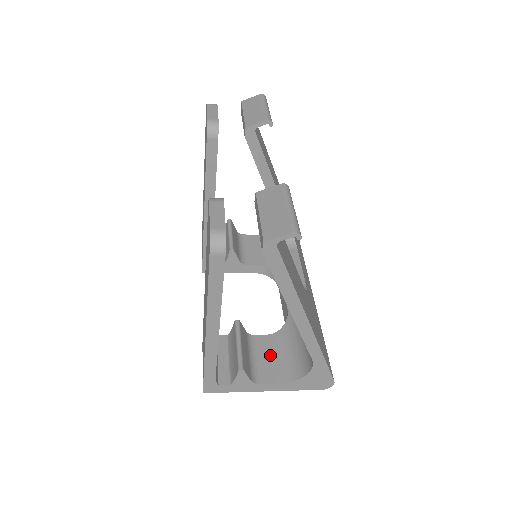
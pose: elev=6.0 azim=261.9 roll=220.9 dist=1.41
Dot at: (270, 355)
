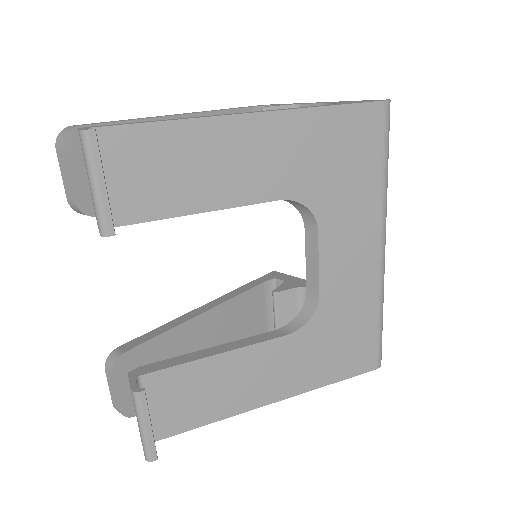
Dot at: occluded
